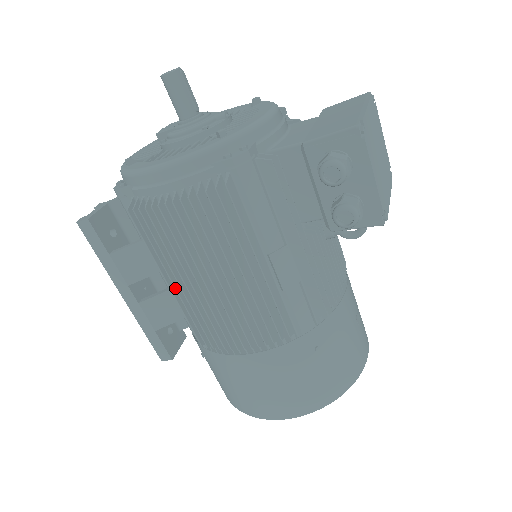
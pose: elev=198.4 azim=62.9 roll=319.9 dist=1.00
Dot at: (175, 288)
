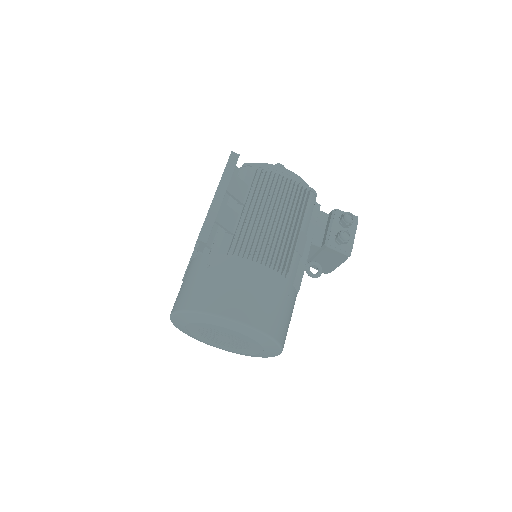
Dot at: (249, 210)
